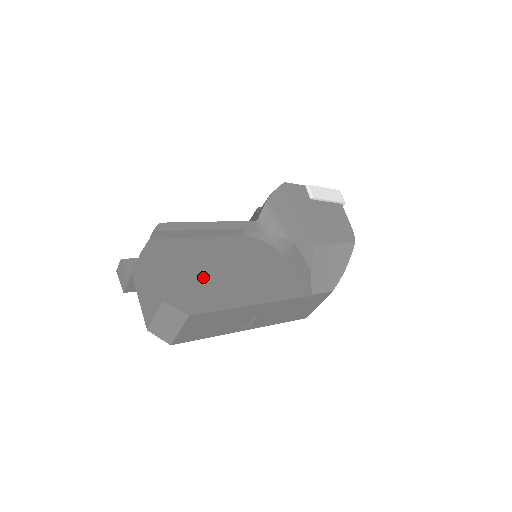
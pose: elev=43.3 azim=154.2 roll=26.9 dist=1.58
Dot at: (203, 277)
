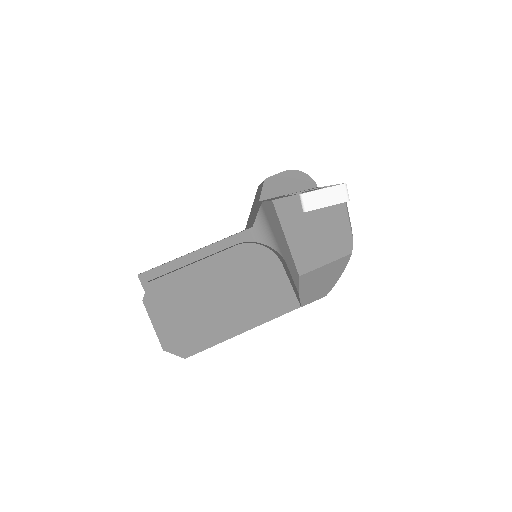
Dot at: (197, 314)
